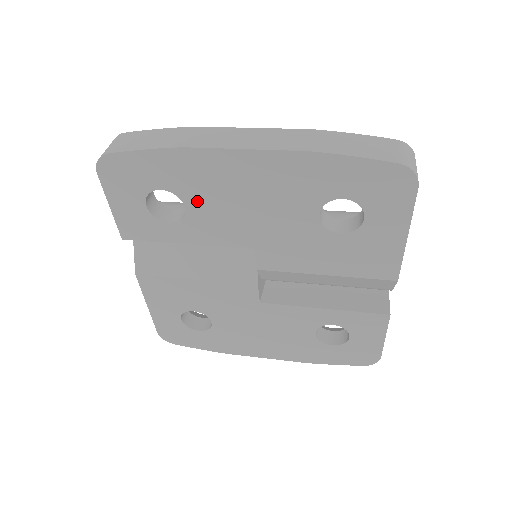
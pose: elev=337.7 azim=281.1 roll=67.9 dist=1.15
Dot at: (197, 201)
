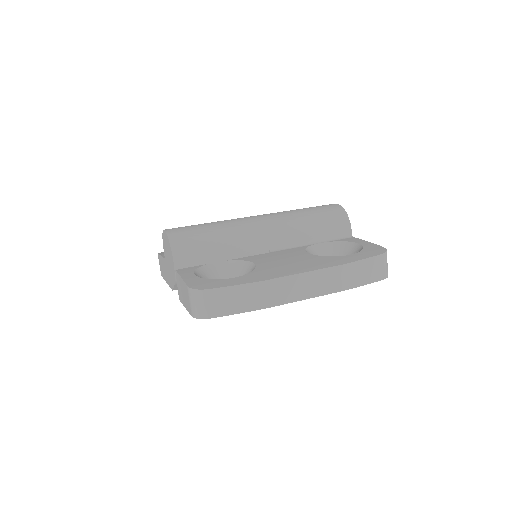
Dot at: occluded
